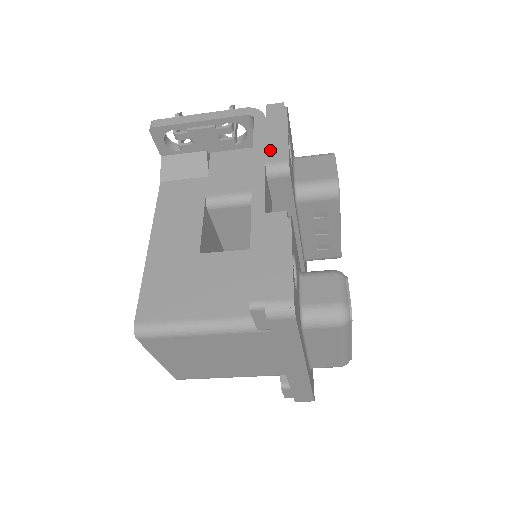
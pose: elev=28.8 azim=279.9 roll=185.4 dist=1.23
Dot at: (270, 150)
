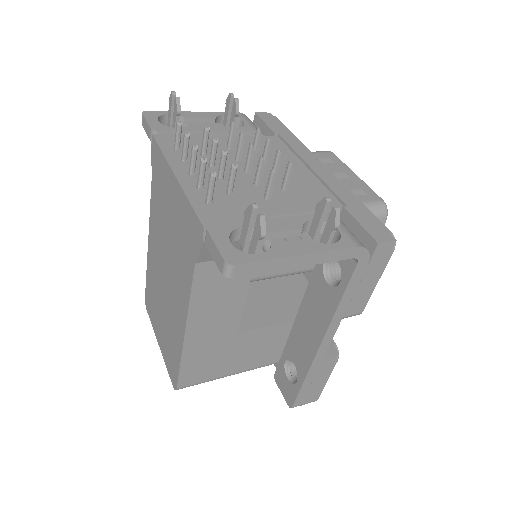
Dot at: (353, 304)
